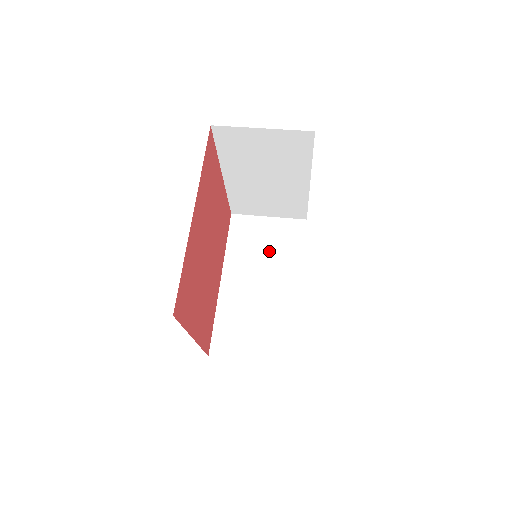
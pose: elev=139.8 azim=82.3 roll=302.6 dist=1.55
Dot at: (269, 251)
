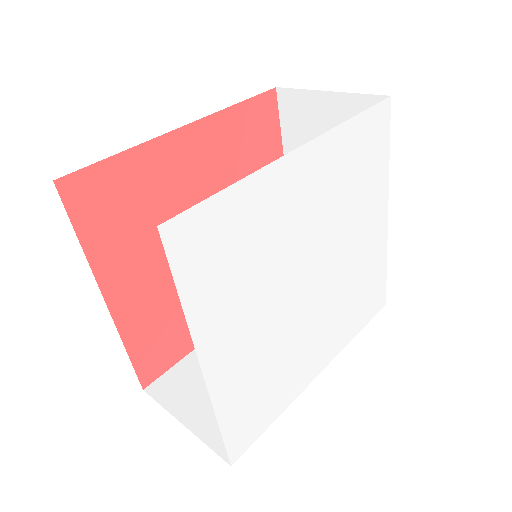
Dot at: occluded
